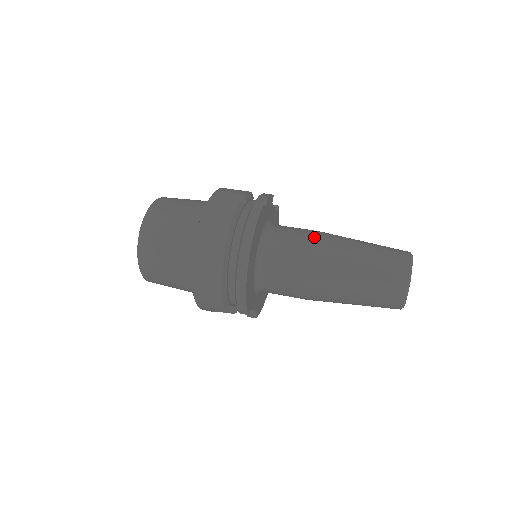
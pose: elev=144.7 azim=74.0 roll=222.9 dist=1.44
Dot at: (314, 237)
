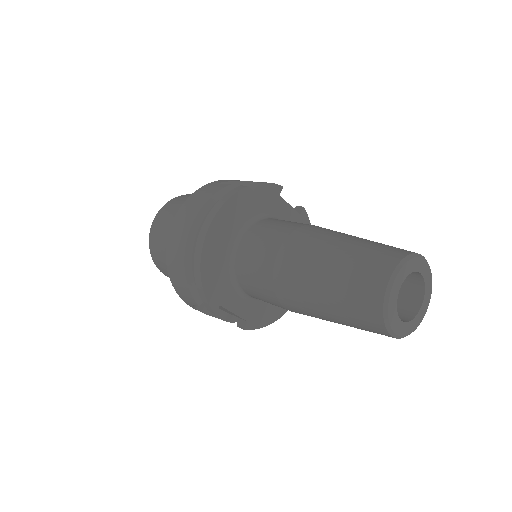
Dot at: (297, 227)
